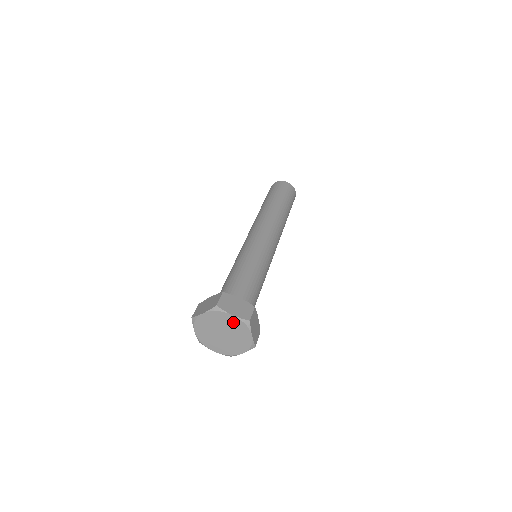
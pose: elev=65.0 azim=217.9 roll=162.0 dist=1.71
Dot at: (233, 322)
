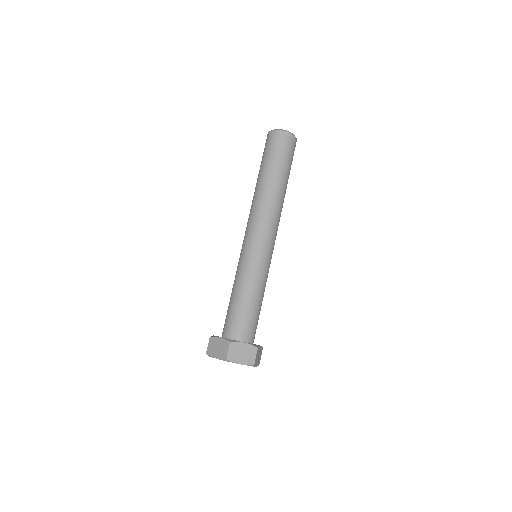
Dot at: occluded
